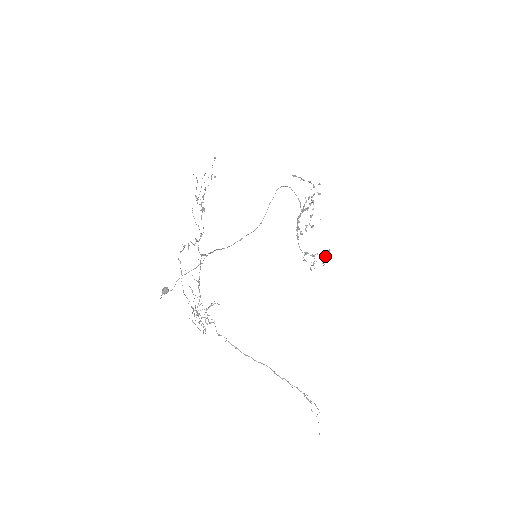
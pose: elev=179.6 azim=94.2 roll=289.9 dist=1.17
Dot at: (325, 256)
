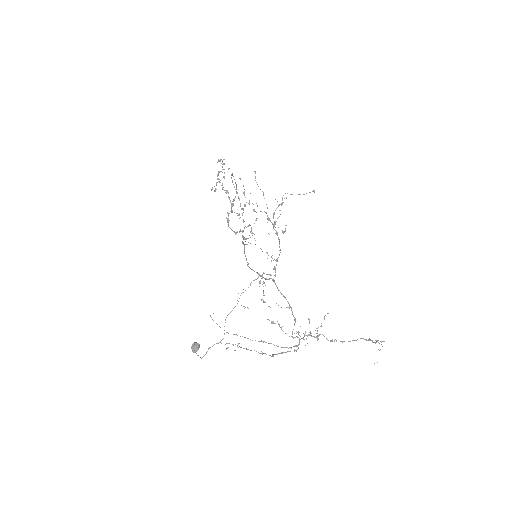
Dot at: occluded
